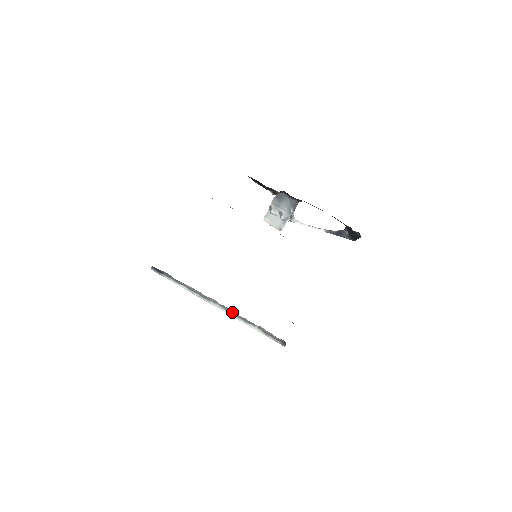
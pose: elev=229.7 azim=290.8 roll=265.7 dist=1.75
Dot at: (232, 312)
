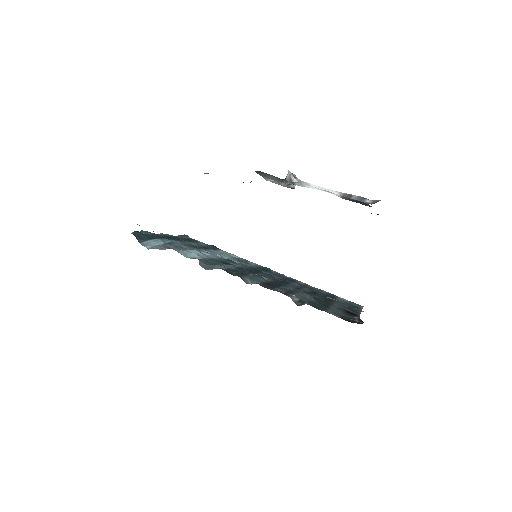
Dot at: occluded
